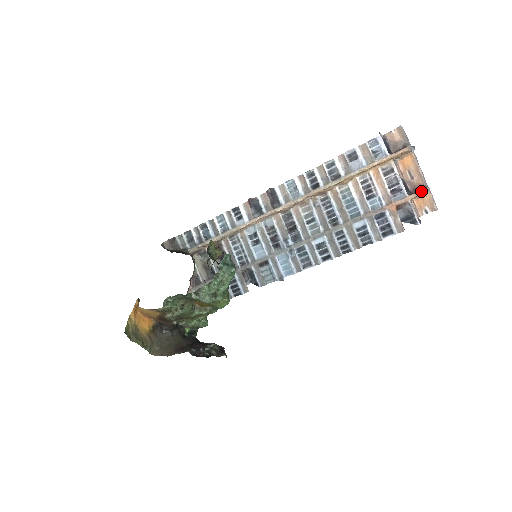
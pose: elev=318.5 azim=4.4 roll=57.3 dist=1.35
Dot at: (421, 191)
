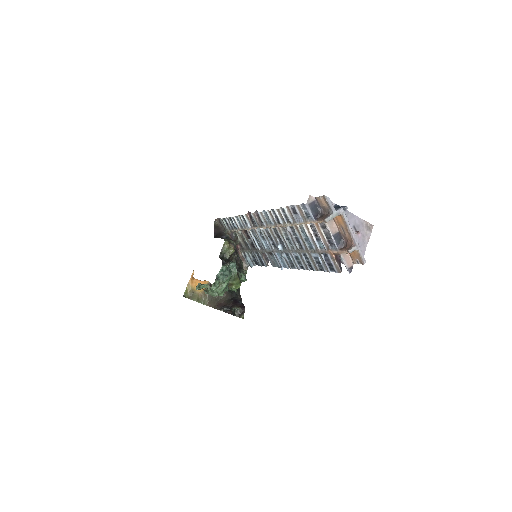
Dot at: (345, 251)
